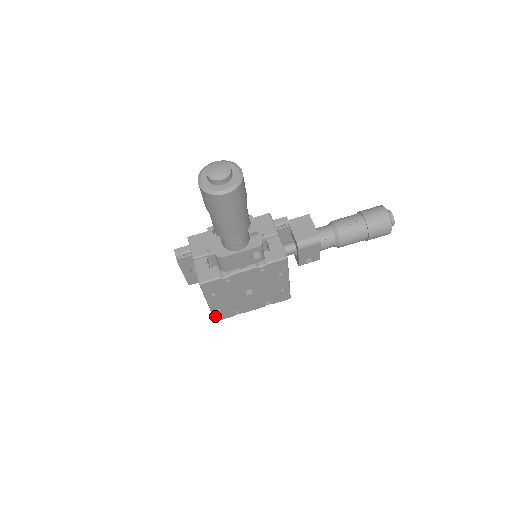
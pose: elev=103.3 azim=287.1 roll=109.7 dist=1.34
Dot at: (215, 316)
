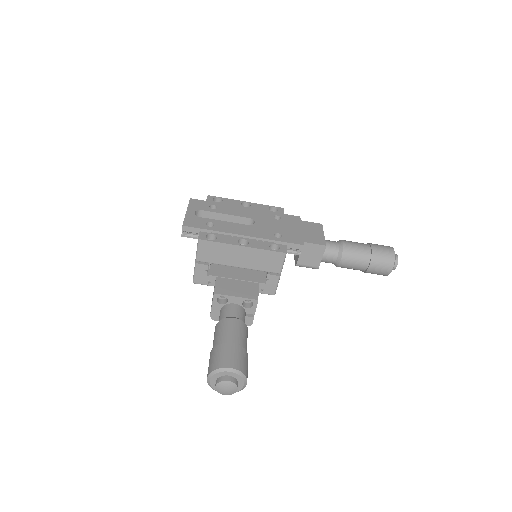
Dot at: occluded
